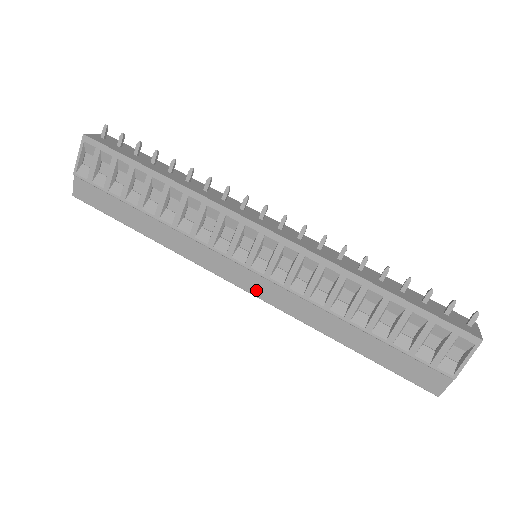
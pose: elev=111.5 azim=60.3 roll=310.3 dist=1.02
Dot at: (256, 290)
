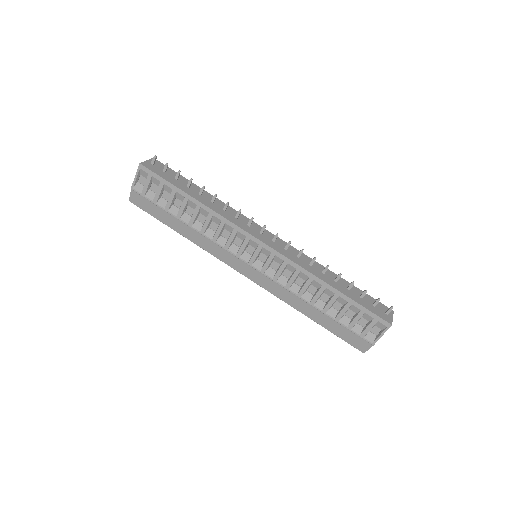
Dot at: (255, 279)
